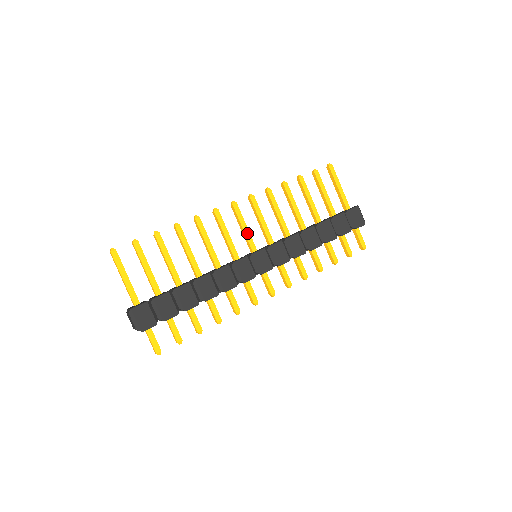
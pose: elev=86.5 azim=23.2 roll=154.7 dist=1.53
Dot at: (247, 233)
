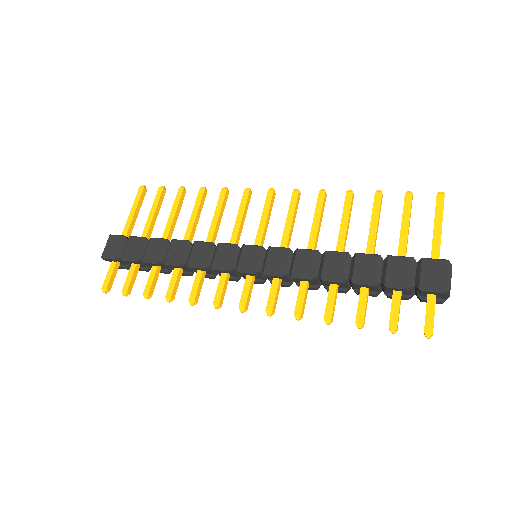
Dot at: (262, 226)
